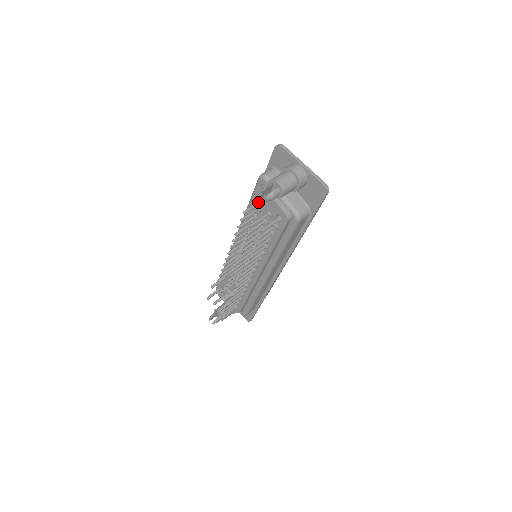
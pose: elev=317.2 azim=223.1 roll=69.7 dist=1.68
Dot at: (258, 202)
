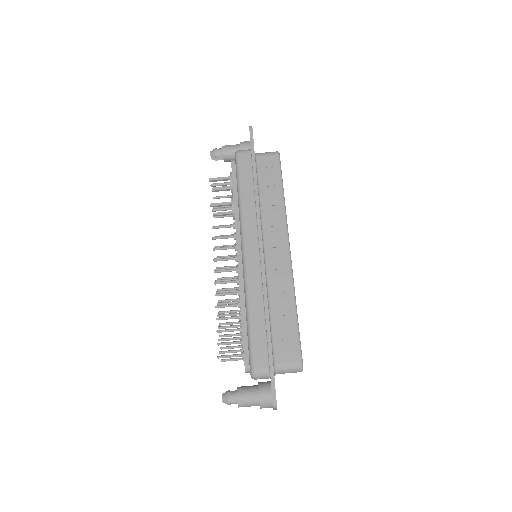
Dot at: occluded
